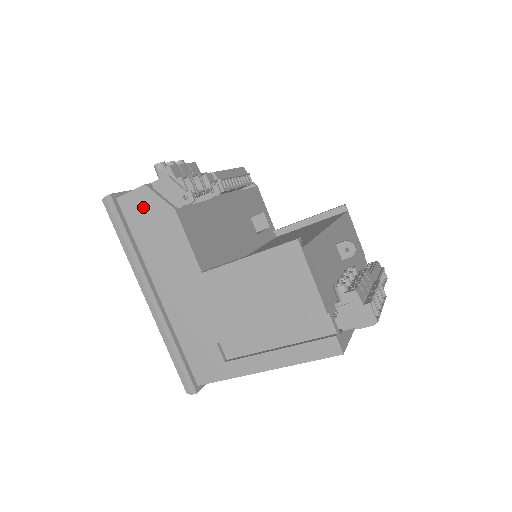
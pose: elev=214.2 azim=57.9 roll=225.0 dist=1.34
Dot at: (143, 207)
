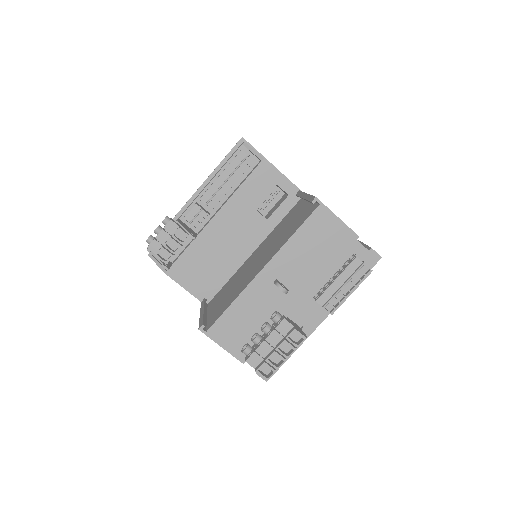
Dot at: occluded
